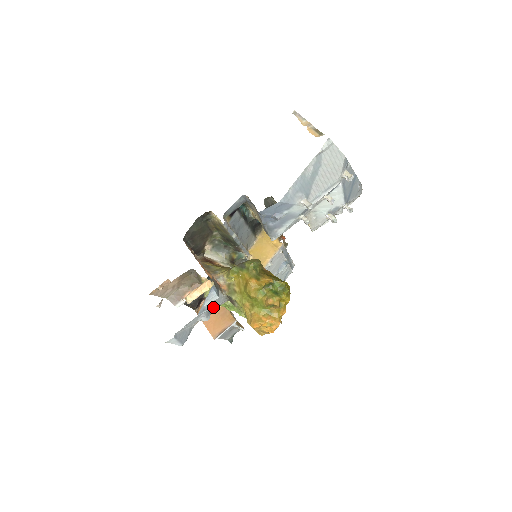
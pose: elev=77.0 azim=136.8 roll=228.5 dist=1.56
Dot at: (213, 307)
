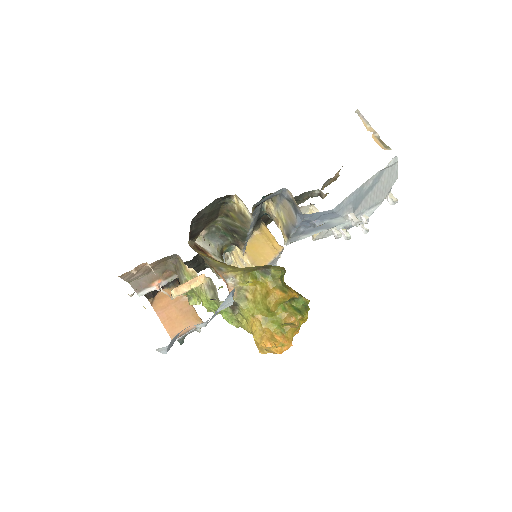
Dot at: occluded
